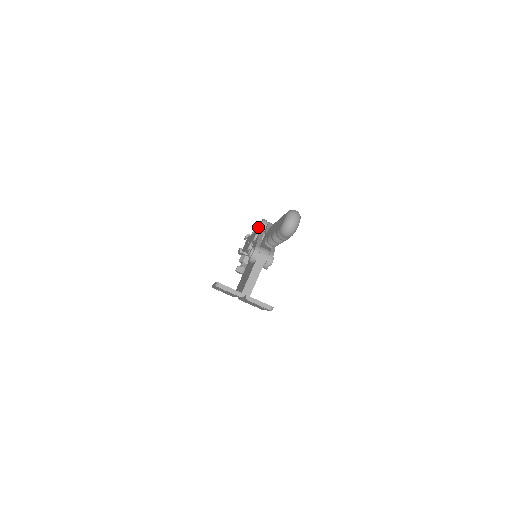
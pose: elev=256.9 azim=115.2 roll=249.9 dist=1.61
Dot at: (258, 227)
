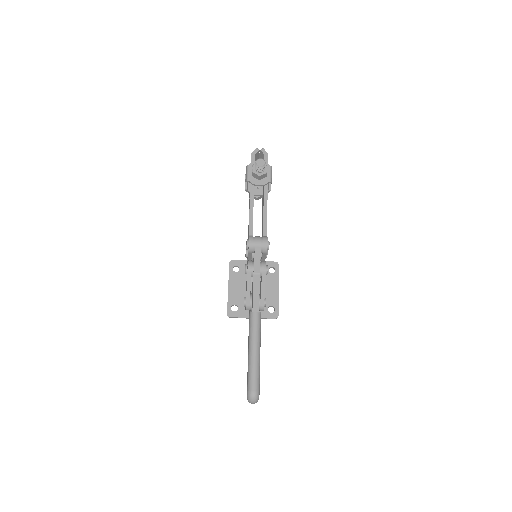
Dot at: occluded
